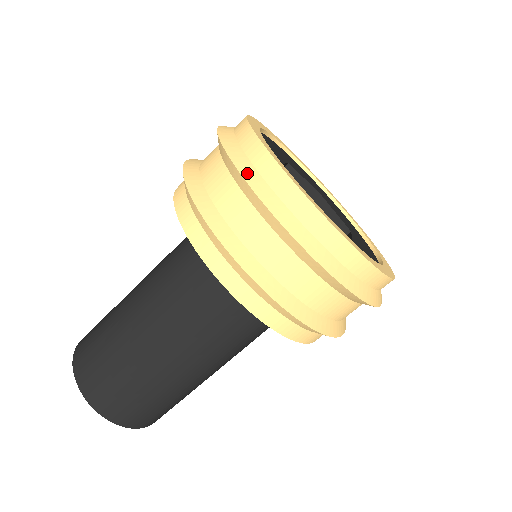
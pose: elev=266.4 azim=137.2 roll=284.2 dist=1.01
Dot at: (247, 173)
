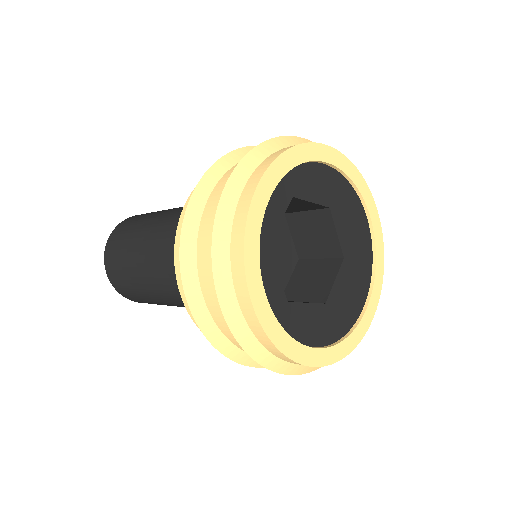
Dot at: (237, 176)
